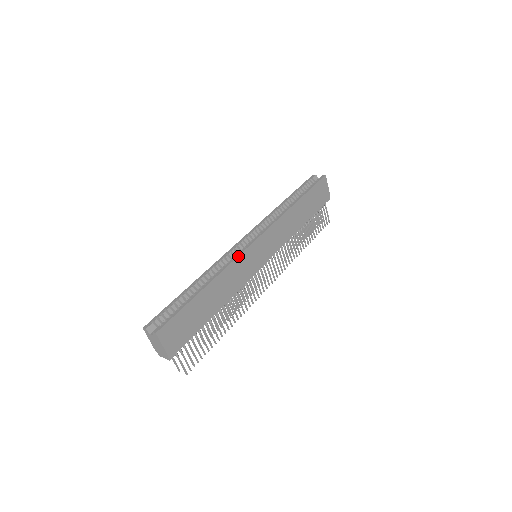
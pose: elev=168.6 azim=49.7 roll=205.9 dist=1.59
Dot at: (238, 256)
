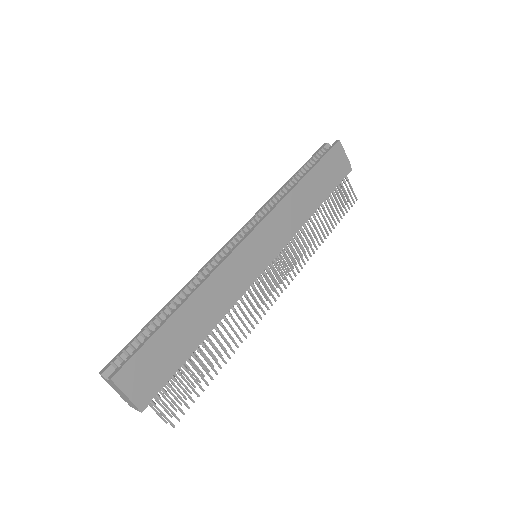
Dot at: (225, 259)
